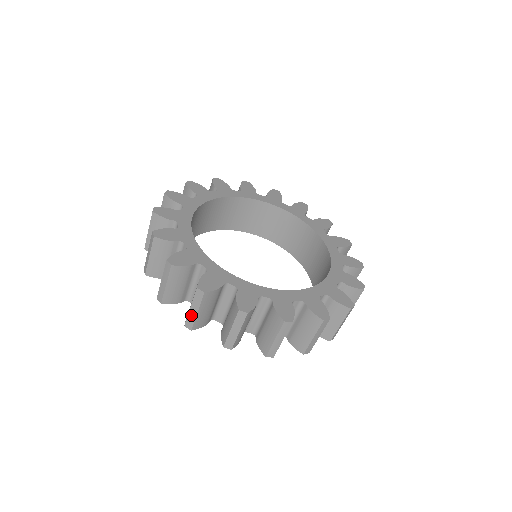
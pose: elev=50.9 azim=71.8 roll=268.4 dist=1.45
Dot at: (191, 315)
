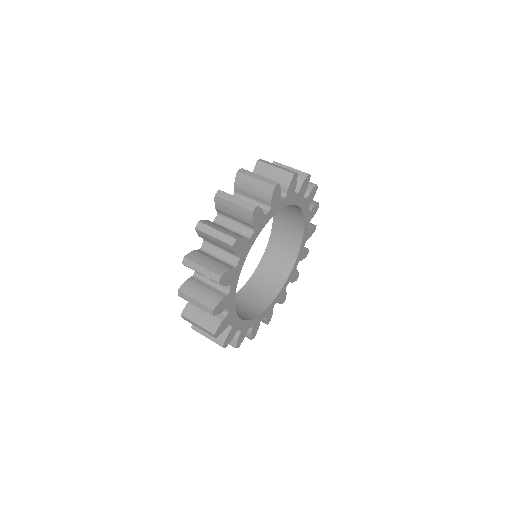
Dot at: (203, 335)
